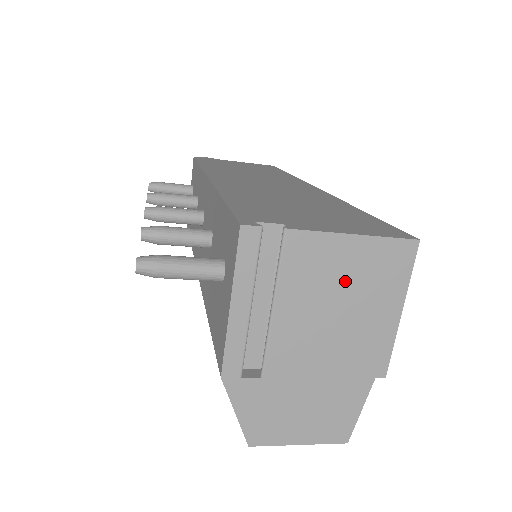
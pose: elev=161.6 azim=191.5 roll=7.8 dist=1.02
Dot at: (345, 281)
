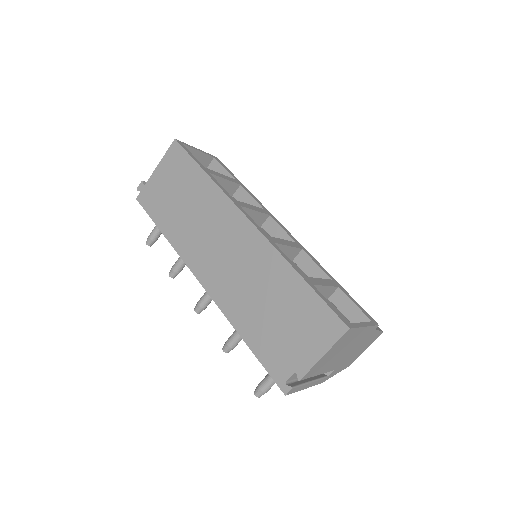
Dot at: (334, 353)
